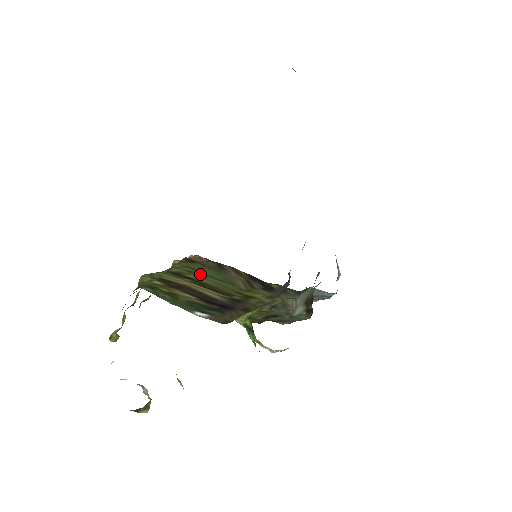
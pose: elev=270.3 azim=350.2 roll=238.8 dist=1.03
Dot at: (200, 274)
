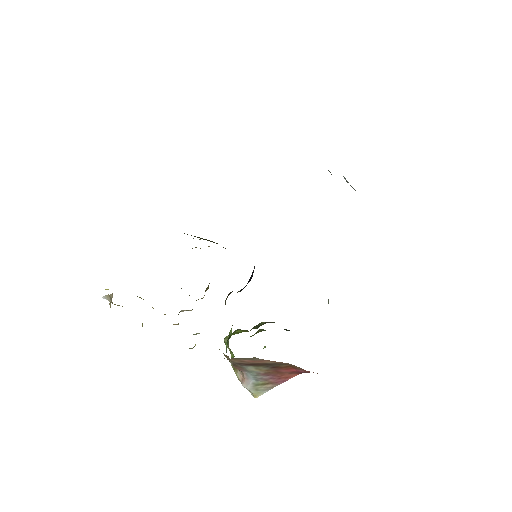
Dot at: occluded
